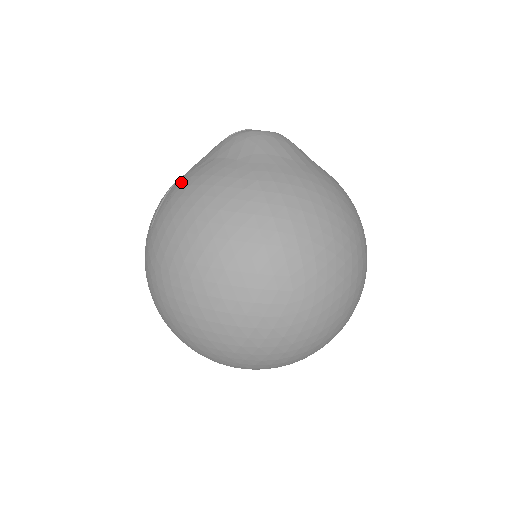
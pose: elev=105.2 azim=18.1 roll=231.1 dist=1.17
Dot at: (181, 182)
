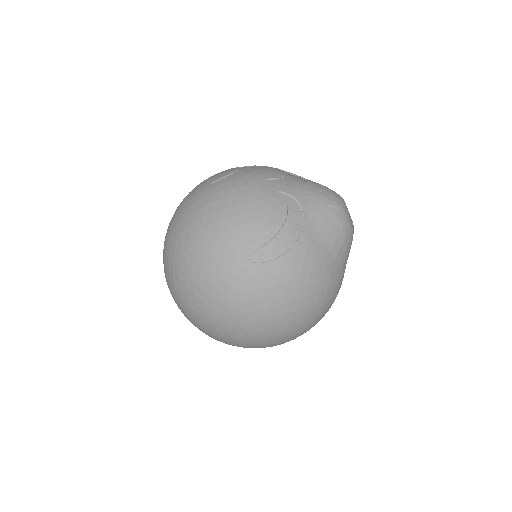
Dot at: (297, 248)
